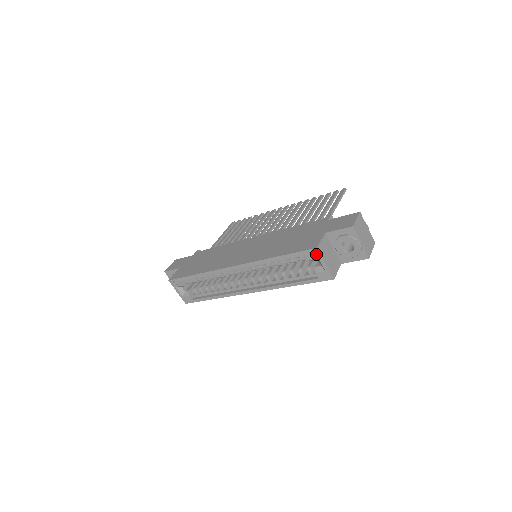
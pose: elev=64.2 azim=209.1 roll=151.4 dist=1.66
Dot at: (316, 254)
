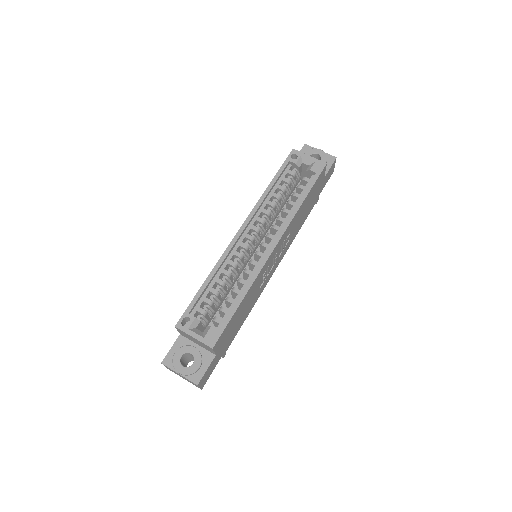
Dot at: (297, 154)
